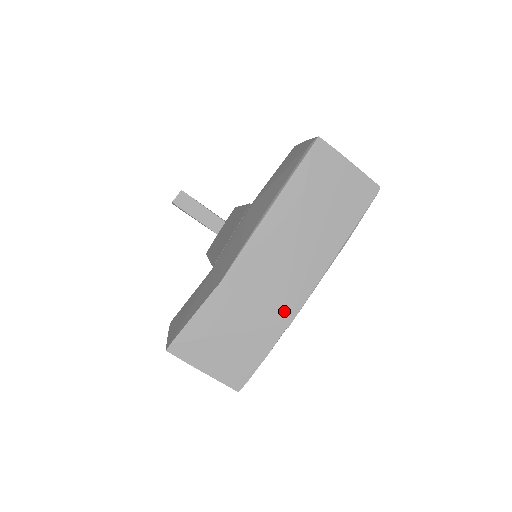
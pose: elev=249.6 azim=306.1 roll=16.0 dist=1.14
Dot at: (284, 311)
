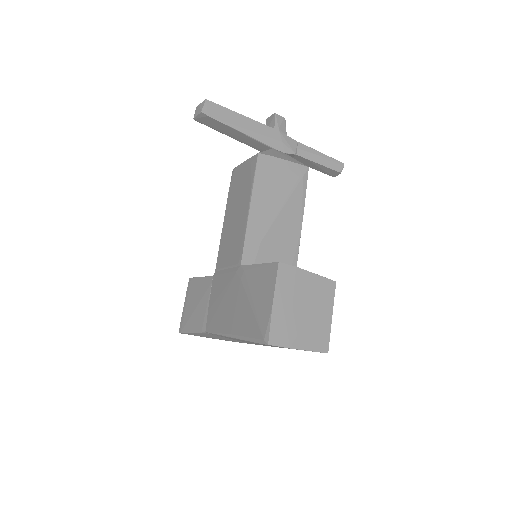
Dot at: occluded
